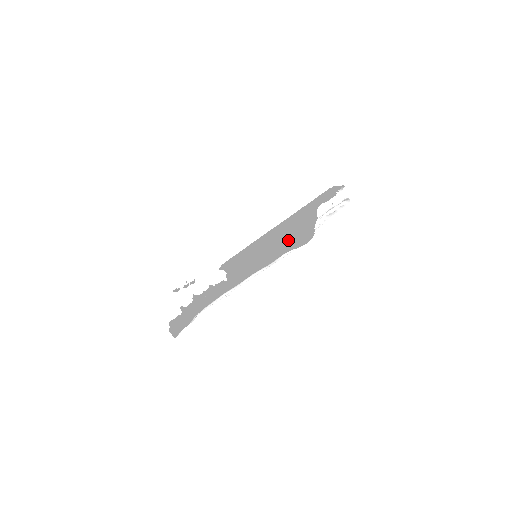
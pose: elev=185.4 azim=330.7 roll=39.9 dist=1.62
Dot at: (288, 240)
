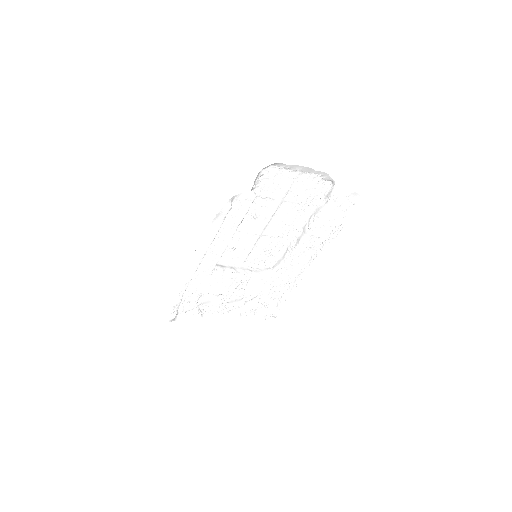
Dot at: (241, 221)
